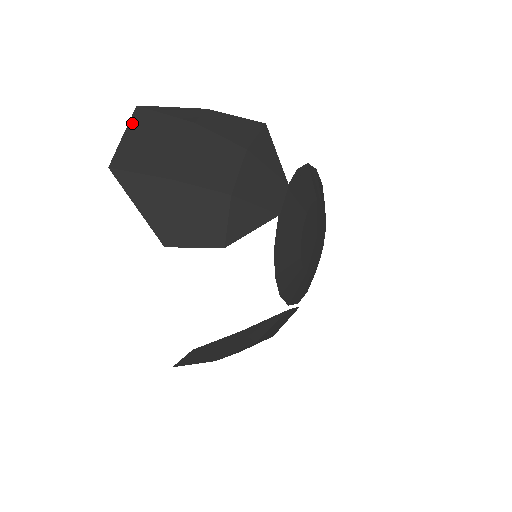
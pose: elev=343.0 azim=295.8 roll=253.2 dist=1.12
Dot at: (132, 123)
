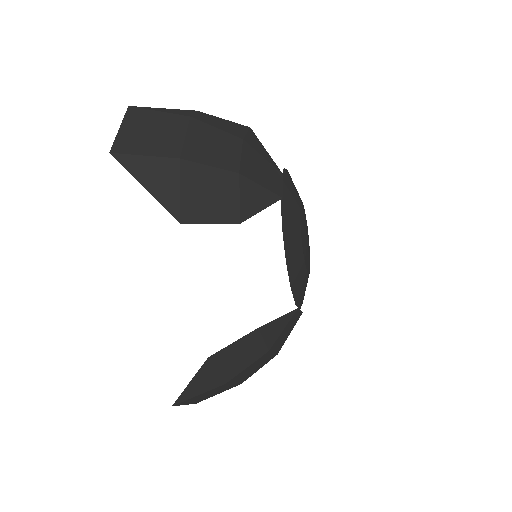
Dot at: (127, 118)
